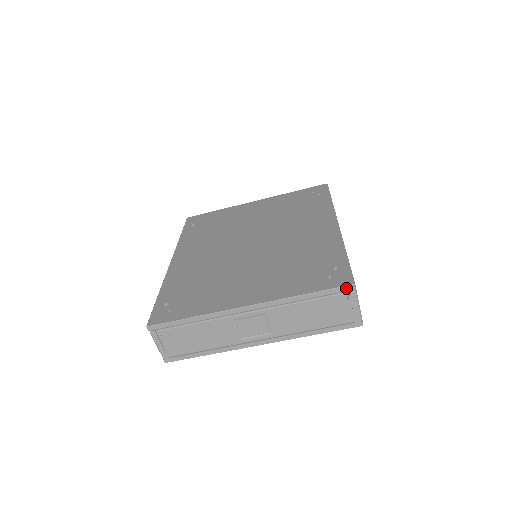
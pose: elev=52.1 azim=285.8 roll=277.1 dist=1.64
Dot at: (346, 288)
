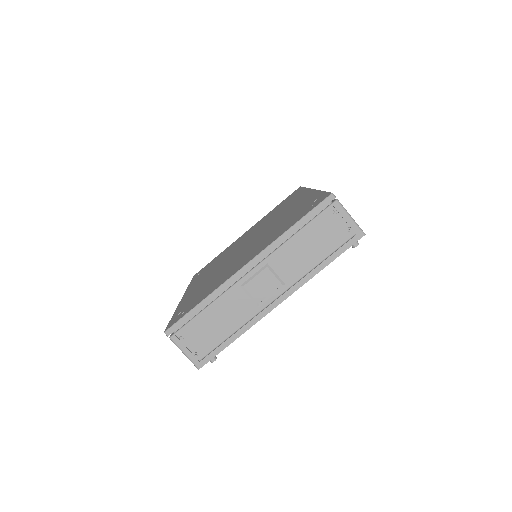
Dot at: (327, 201)
